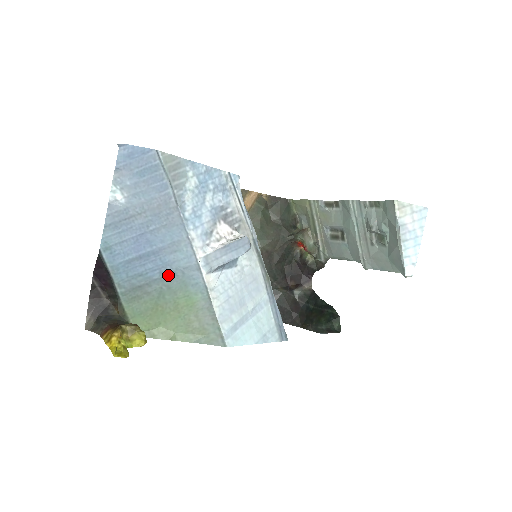
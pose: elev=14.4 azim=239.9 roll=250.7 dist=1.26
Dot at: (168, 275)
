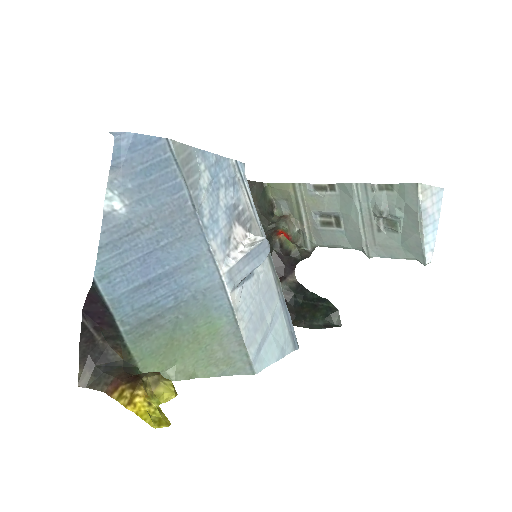
Dot at: (185, 300)
